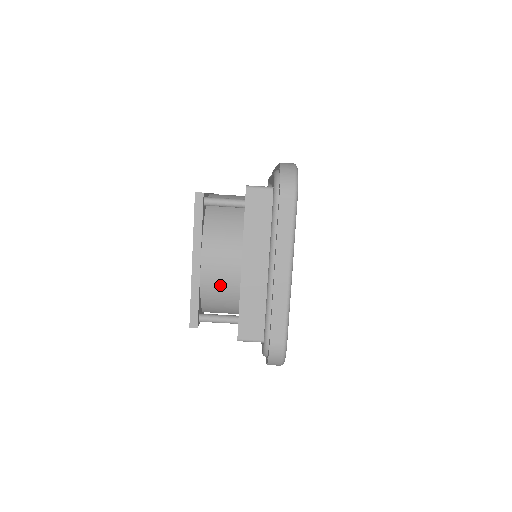
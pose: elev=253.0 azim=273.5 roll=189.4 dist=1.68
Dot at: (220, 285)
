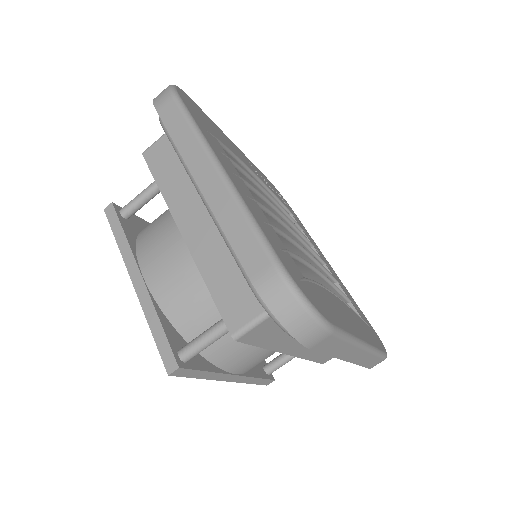
Dot at: (269, 356)
